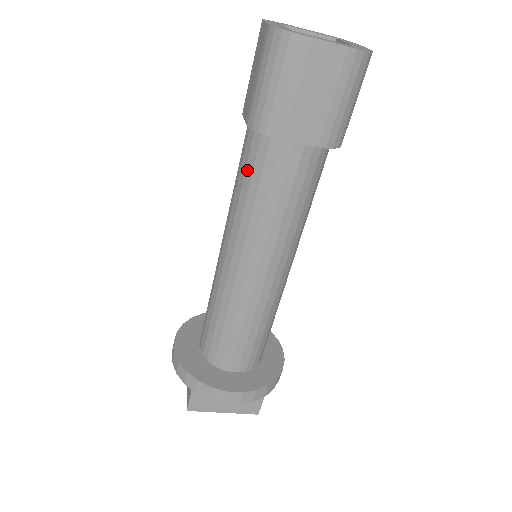
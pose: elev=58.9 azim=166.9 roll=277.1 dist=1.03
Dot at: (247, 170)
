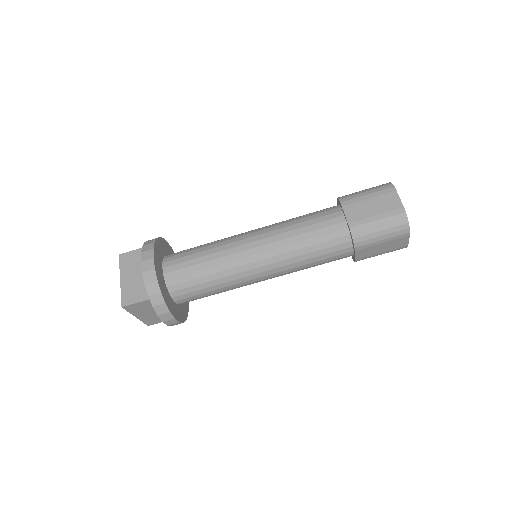
Dot at: (321, 237)
